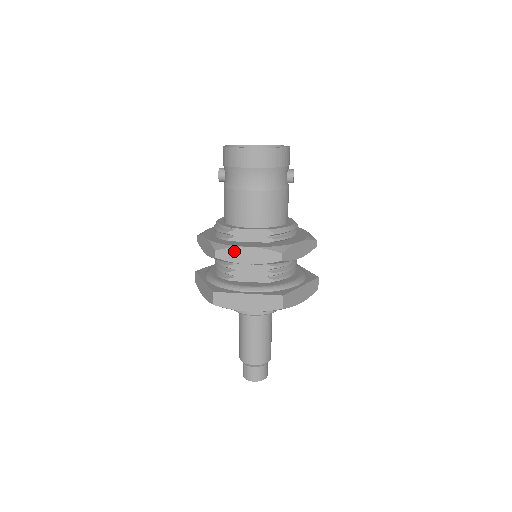
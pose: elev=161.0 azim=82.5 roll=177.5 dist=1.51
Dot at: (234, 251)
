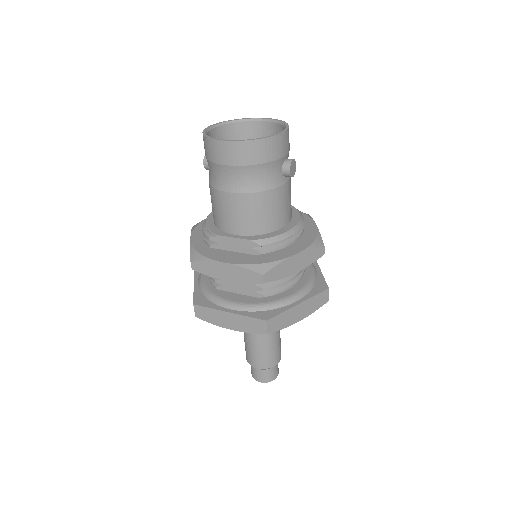
Dot at: (210, 265)
